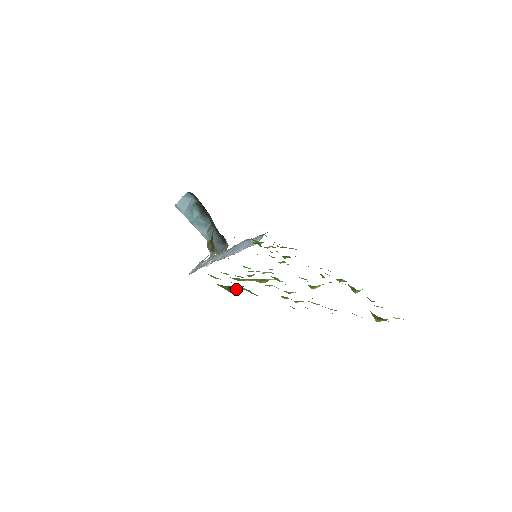
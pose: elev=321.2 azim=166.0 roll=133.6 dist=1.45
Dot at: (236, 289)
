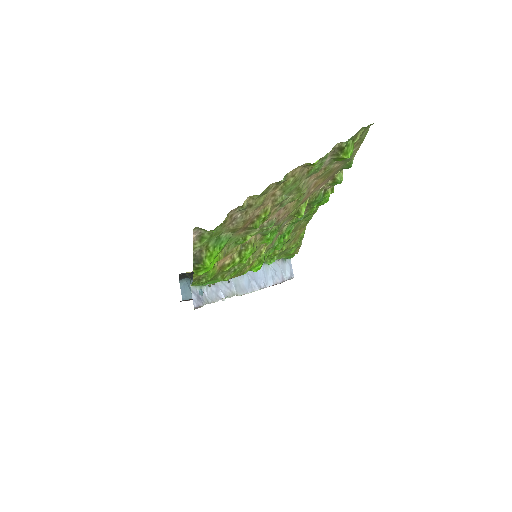
Dot at: (203, 255)
